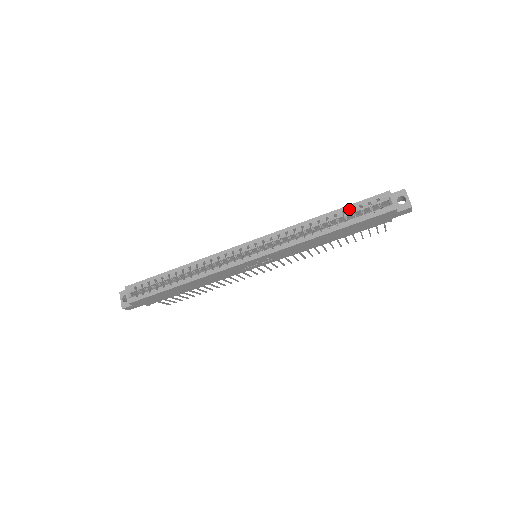
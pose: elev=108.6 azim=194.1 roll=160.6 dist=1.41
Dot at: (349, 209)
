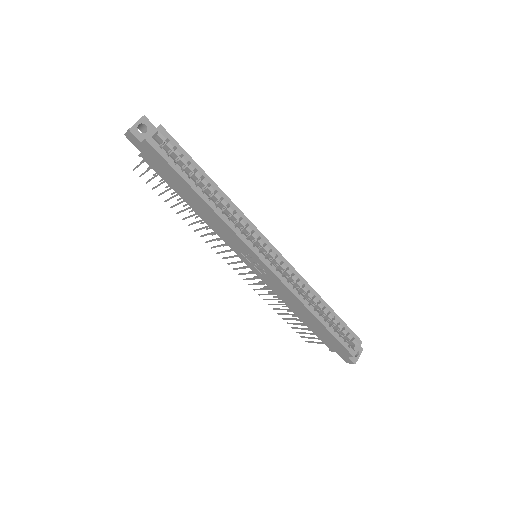
Dot at: (338, 321)
